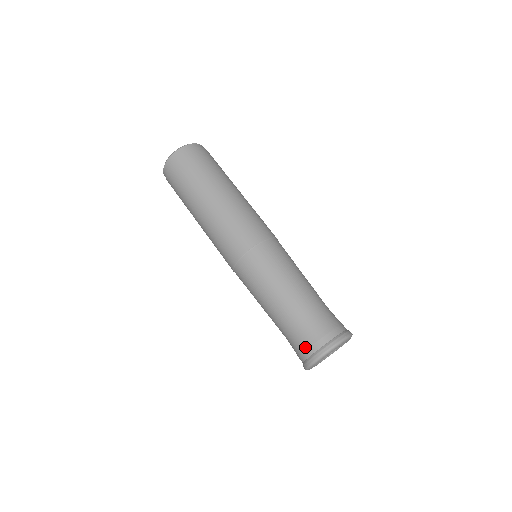
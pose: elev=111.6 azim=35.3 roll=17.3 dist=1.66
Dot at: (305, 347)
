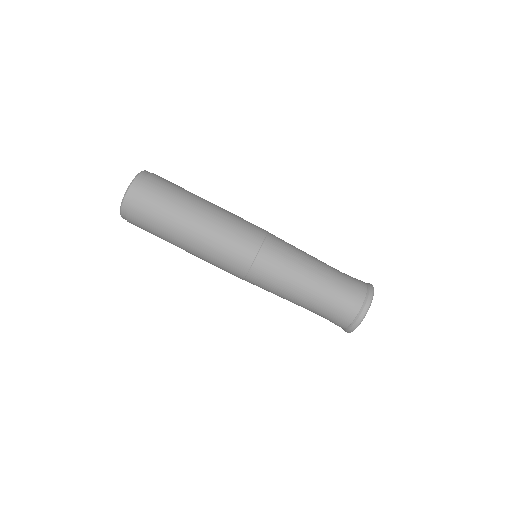
Dot at: (353, 303)
